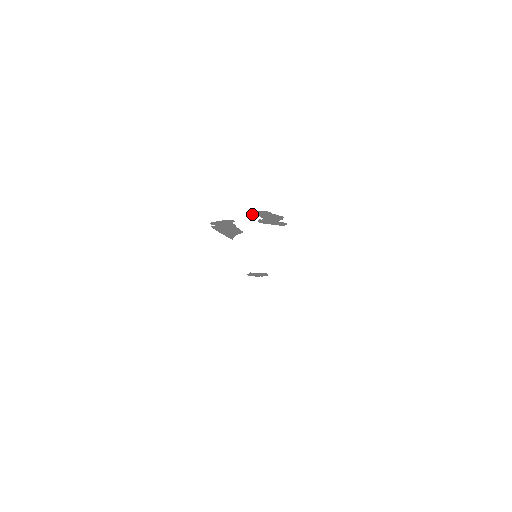
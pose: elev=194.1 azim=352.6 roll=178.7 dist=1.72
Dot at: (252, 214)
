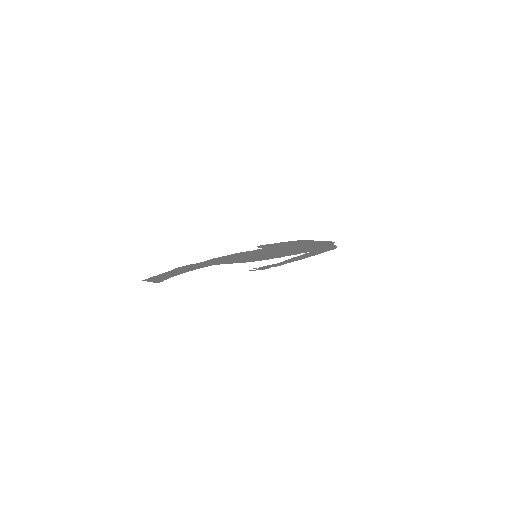
Dot at: occluded
